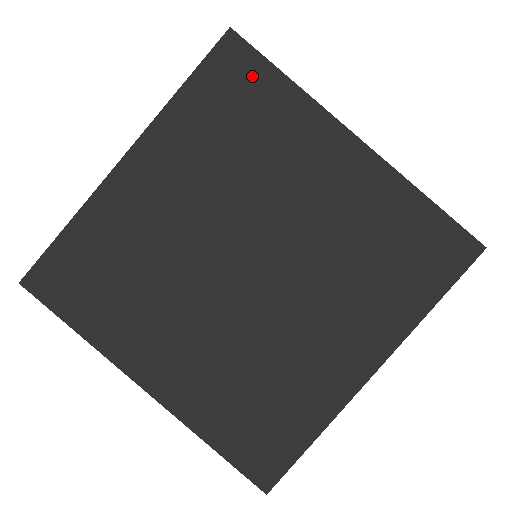
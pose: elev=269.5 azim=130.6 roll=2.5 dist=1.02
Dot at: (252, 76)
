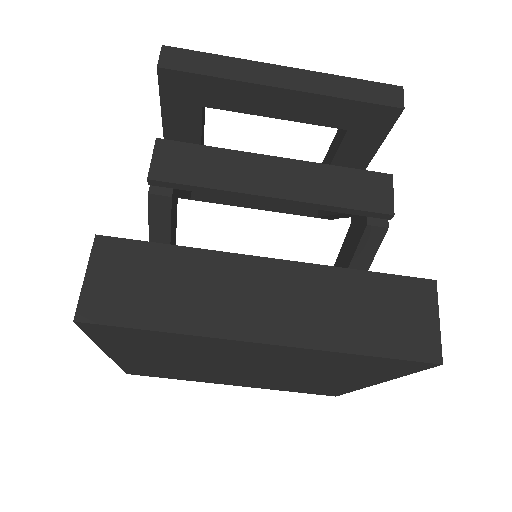
Dot at: (132, 334)
